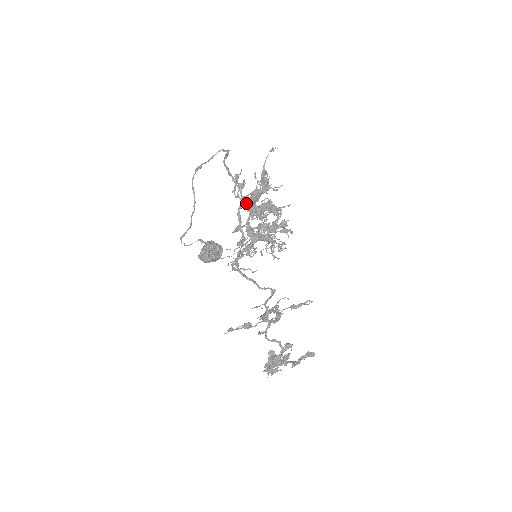
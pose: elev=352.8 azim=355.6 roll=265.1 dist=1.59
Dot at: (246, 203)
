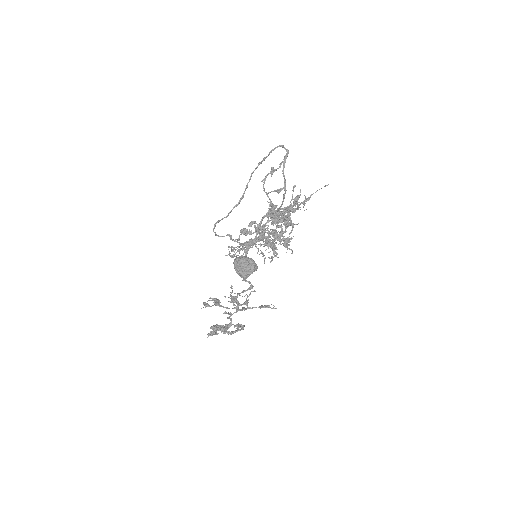
Dot at: (277, 213)
